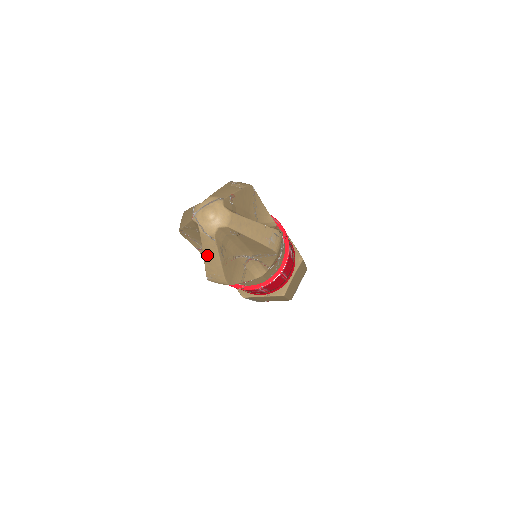
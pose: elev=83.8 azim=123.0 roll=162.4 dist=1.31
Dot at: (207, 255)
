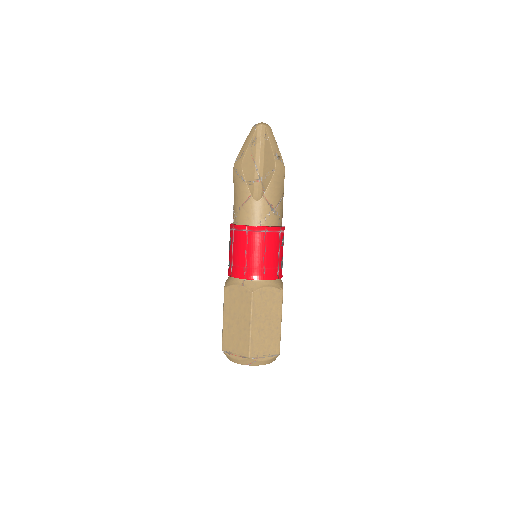
Dot at: (246, 141)
